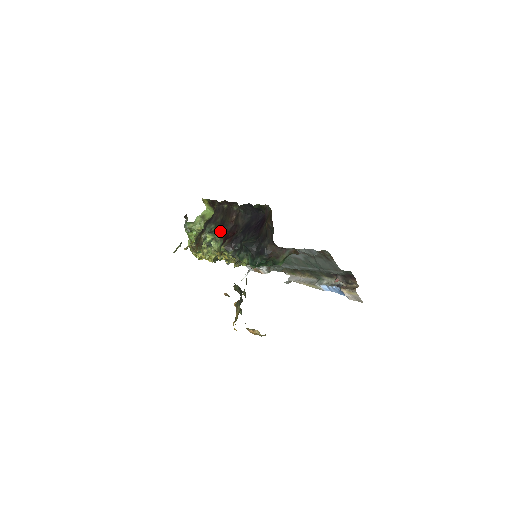
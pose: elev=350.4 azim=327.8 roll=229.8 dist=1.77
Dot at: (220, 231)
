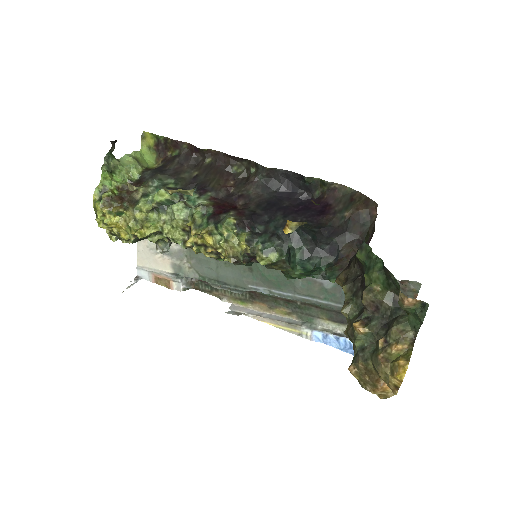
Dot at: (200, 193)
